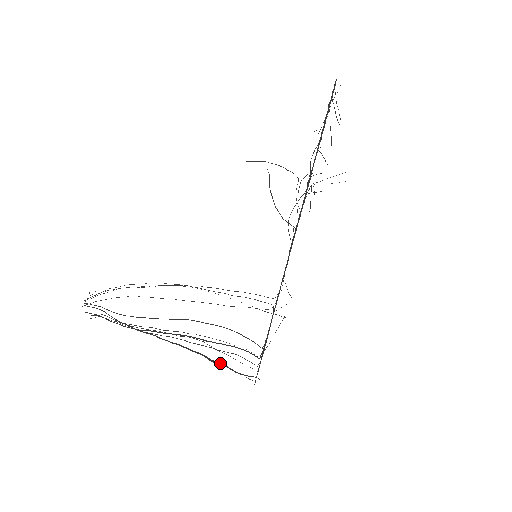
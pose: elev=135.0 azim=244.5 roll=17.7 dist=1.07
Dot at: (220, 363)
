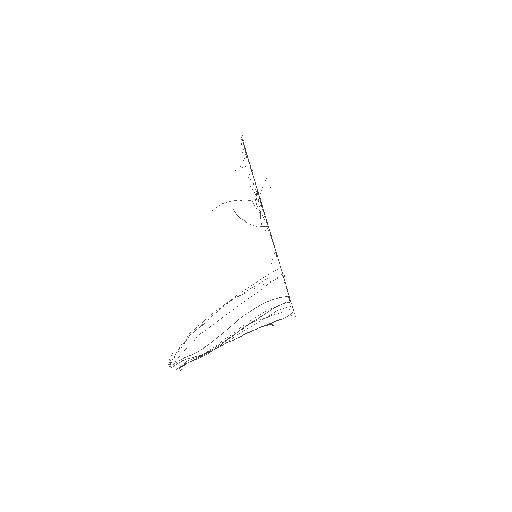
Dot at: (273, 322)
